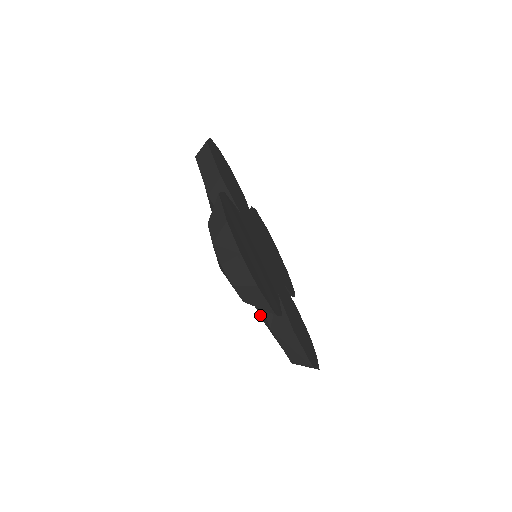
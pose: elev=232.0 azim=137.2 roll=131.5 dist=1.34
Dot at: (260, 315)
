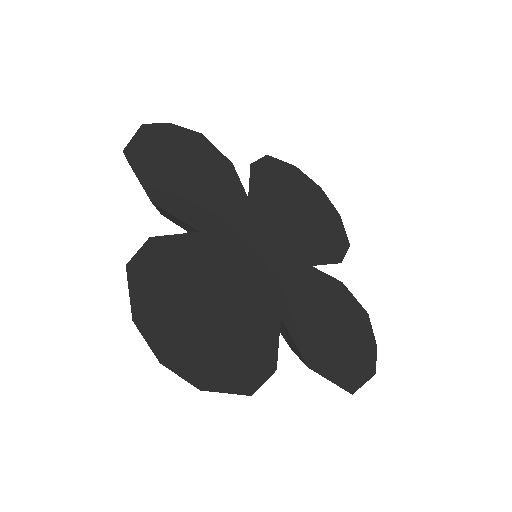
Dot at: occluded
